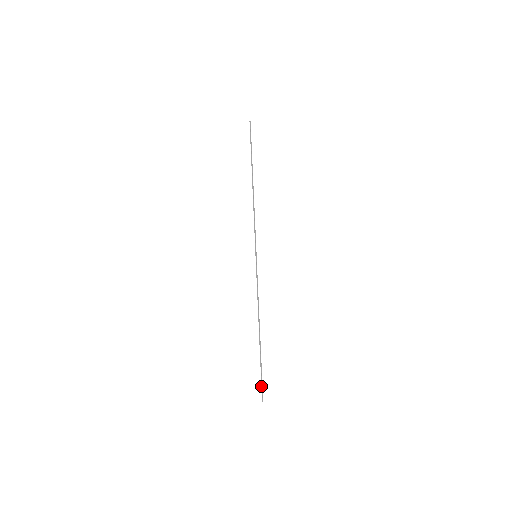
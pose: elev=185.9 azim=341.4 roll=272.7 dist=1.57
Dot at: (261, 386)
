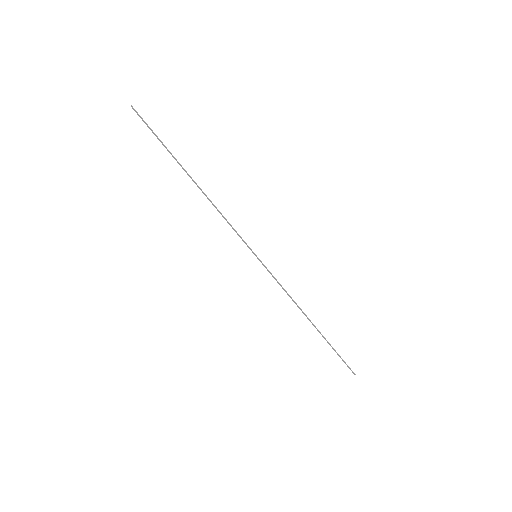
Dot at: (346, 364)
